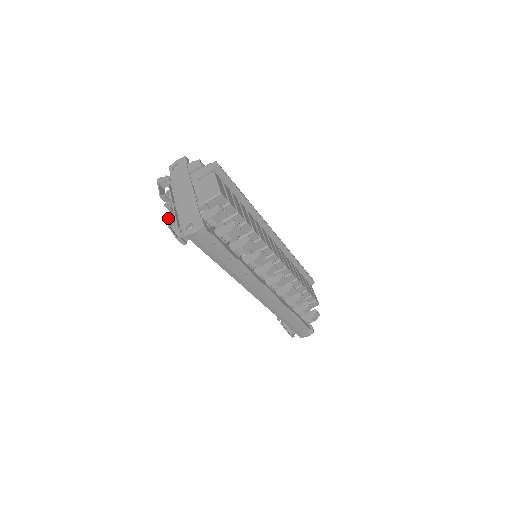
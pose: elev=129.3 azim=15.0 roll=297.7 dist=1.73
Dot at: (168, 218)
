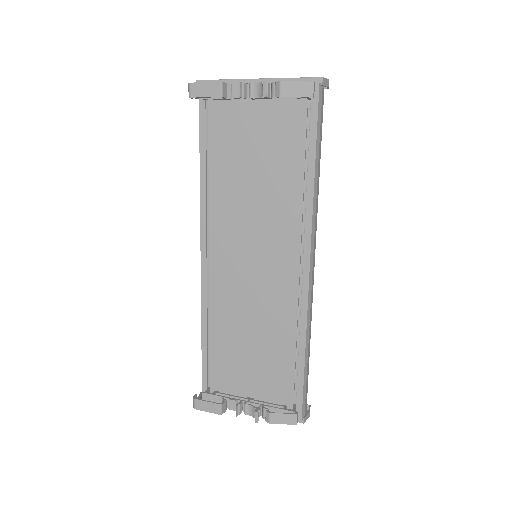
Dot at: (267, 82)
